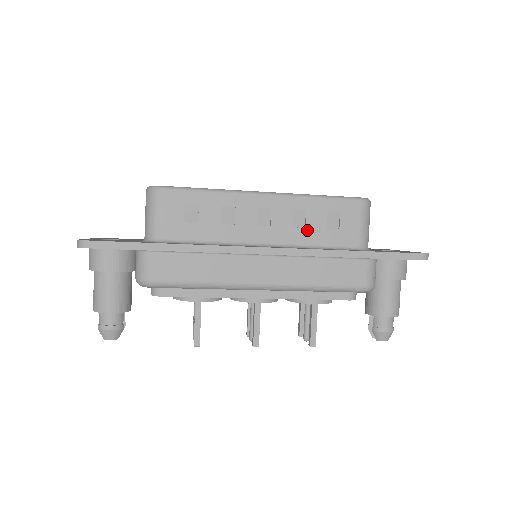
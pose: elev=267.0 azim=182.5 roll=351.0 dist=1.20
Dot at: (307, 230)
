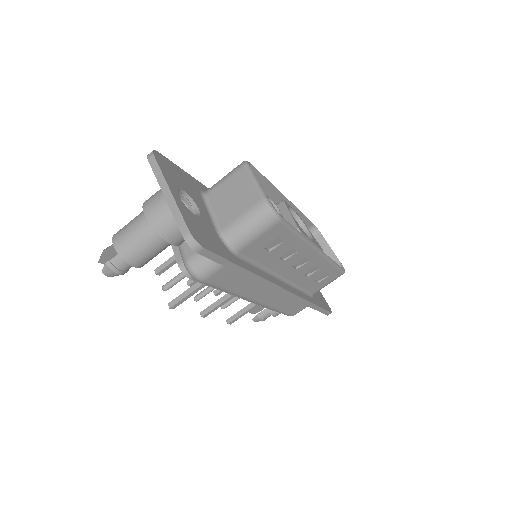
Dot at: (307, 278)
